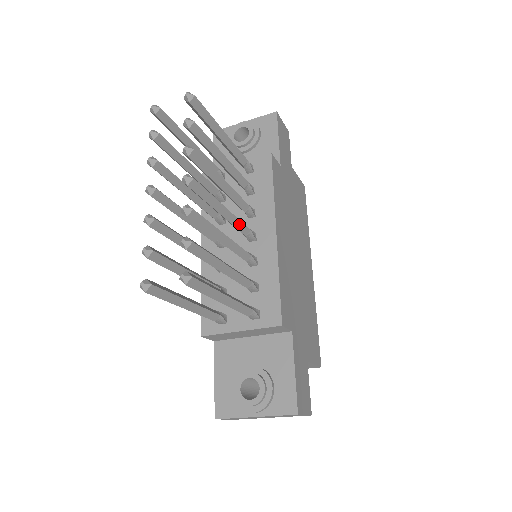
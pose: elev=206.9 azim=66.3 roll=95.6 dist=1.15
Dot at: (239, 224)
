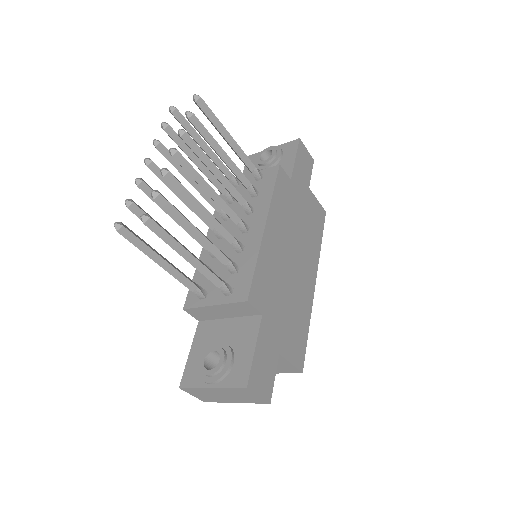
Dot at: (228, 210)
